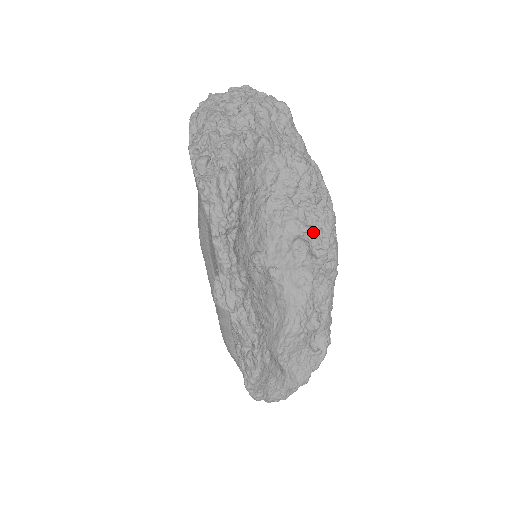
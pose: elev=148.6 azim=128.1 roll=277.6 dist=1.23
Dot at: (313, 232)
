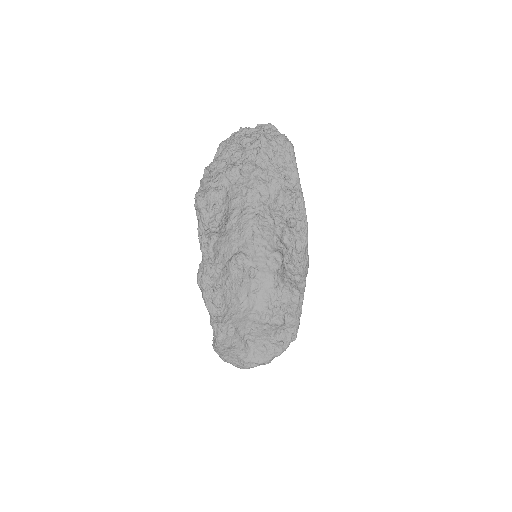
Dot at: (286, 249)
